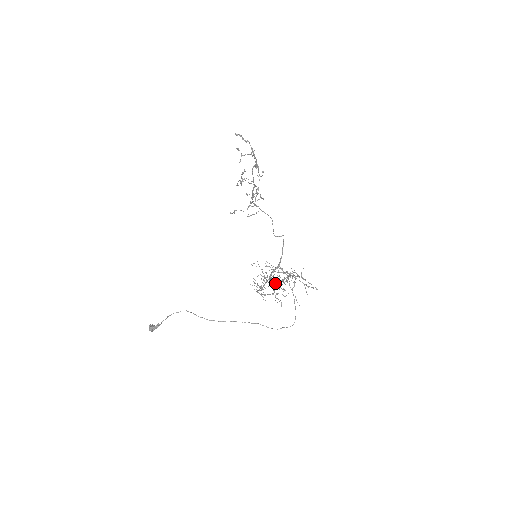
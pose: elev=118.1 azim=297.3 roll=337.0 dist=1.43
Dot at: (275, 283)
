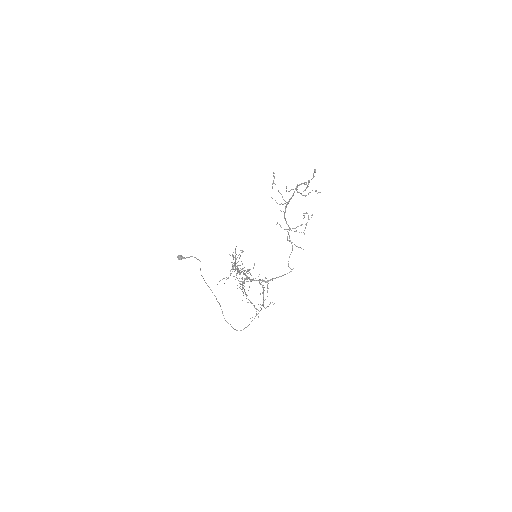
Dot at: occluded
